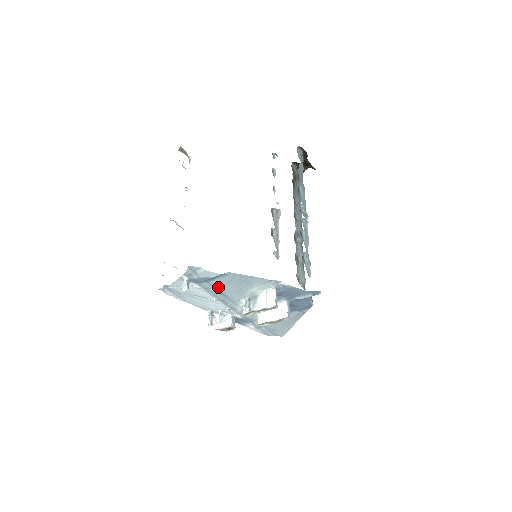
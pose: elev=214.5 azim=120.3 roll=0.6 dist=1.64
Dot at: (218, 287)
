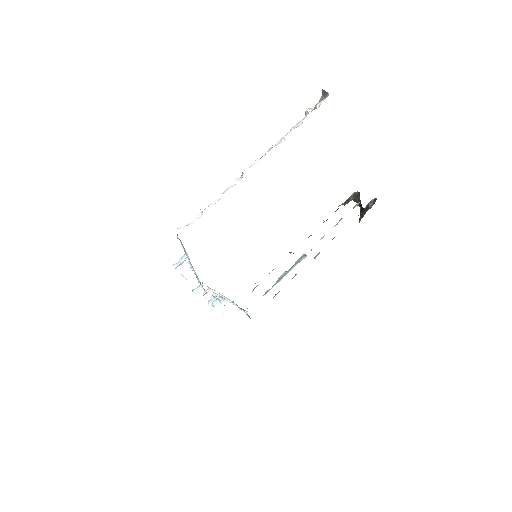
Dot at: occluded
